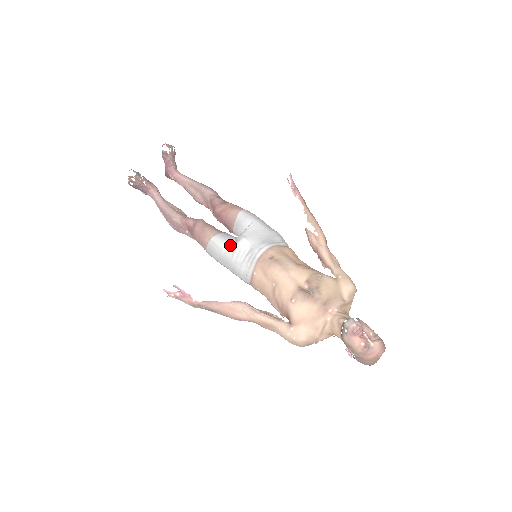
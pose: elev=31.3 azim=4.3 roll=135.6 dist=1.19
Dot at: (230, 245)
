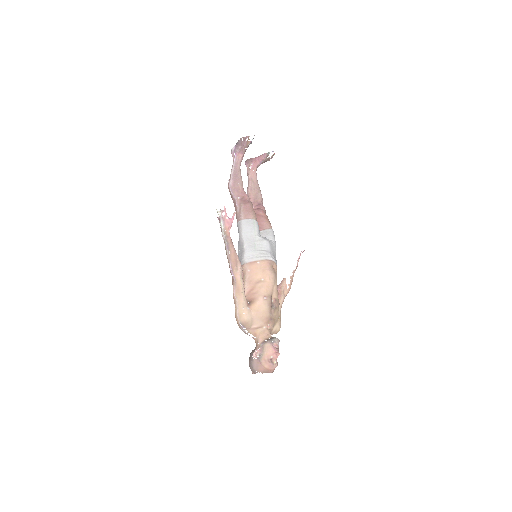
Dot at: (259, 235)
